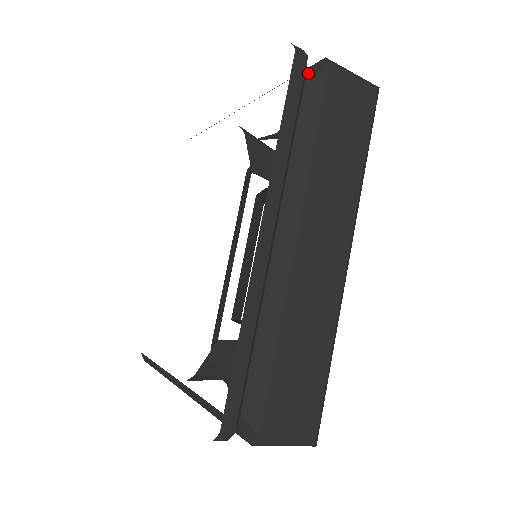
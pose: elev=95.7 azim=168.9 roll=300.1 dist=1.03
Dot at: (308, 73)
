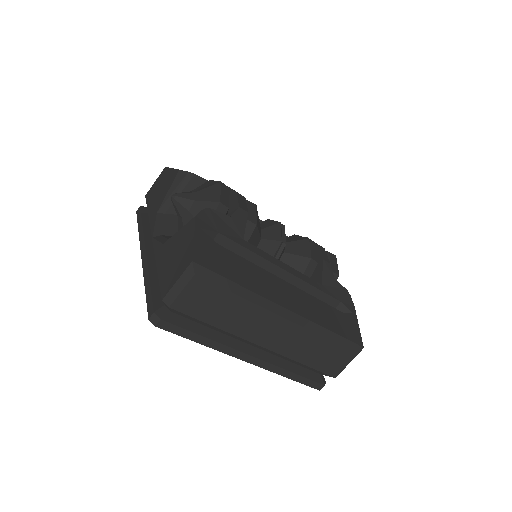
Dot at: (168, 309)
